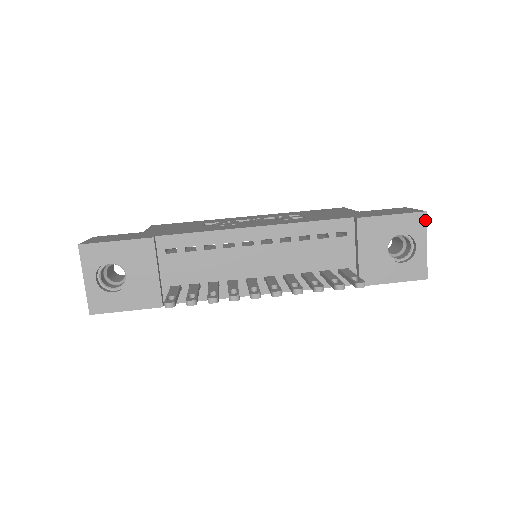
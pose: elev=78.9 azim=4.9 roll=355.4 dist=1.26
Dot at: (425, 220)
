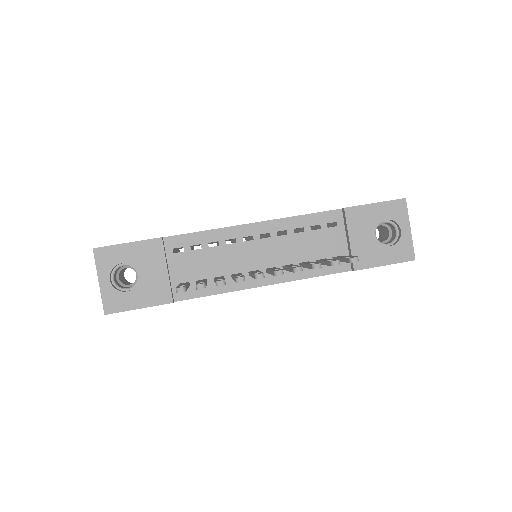
Dot at: (405, 206)
